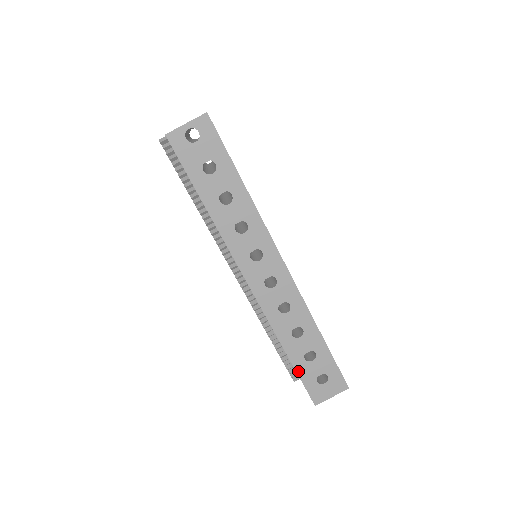
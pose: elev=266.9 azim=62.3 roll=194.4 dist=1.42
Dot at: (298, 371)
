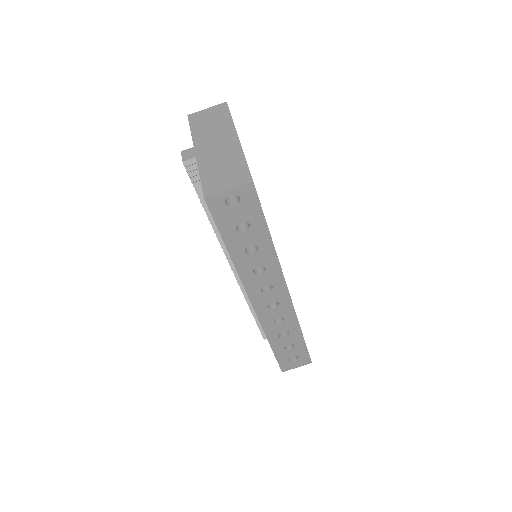
Dot at: (276, 355)
